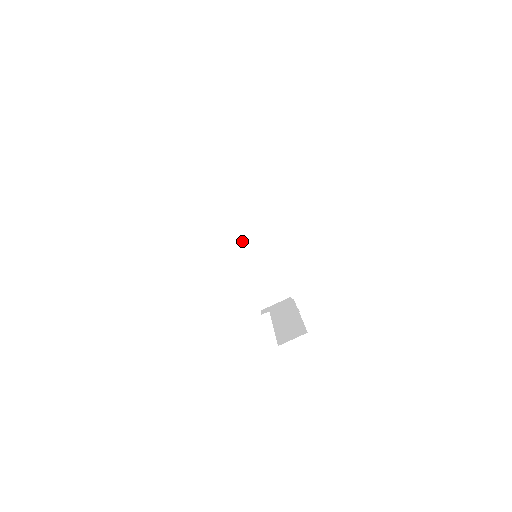
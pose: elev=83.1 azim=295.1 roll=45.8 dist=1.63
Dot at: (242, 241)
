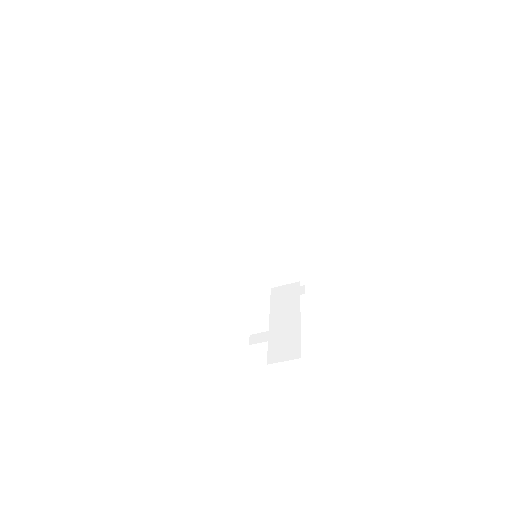
Dot at: (247, 215)
